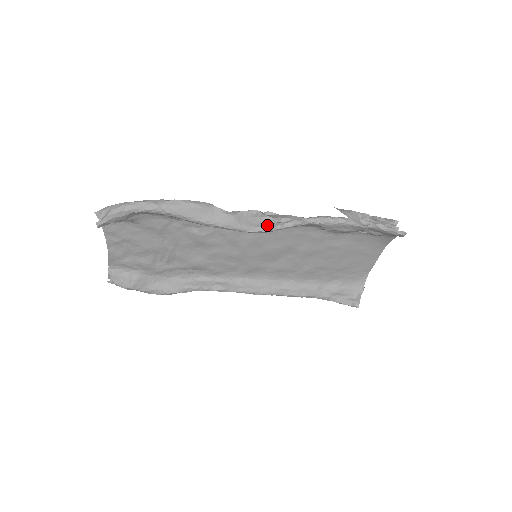
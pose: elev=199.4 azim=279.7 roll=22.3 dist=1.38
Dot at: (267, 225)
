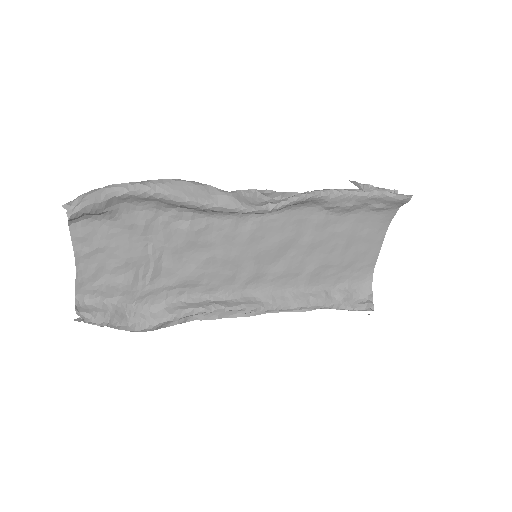
Dot at: (269, 203)
